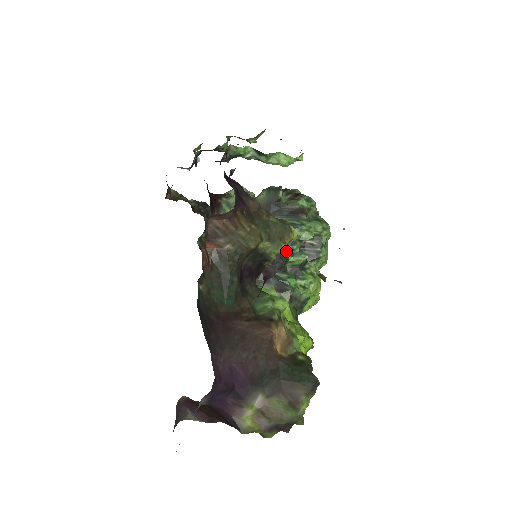
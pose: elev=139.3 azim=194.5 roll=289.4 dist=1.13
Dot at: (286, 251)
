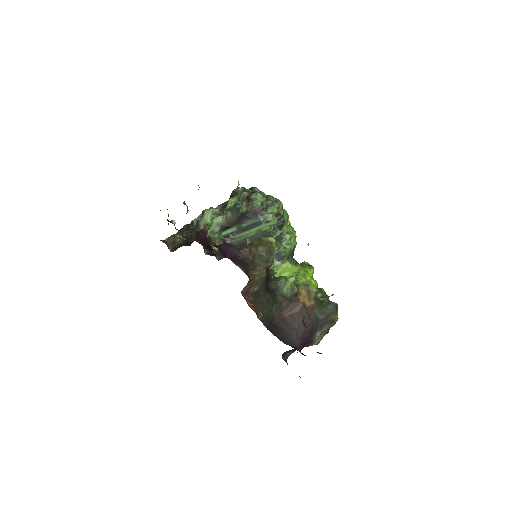
Dot at: occluded
